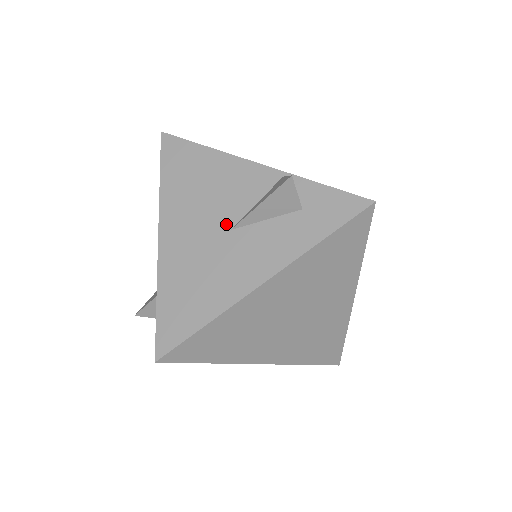
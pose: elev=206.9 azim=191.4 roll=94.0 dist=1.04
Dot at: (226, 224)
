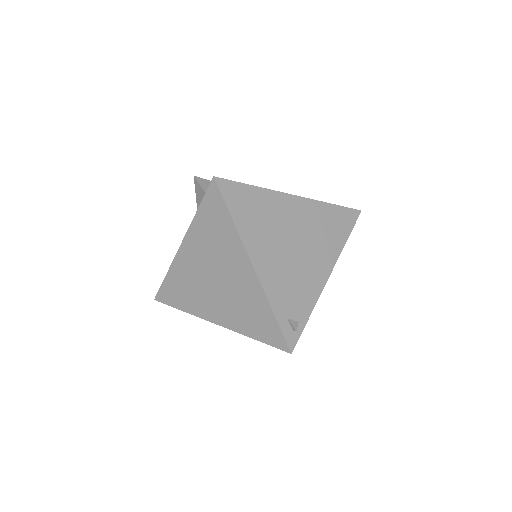
Dot at: occluded
